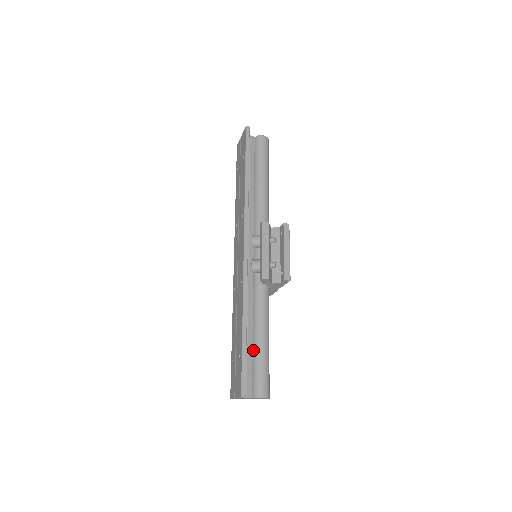
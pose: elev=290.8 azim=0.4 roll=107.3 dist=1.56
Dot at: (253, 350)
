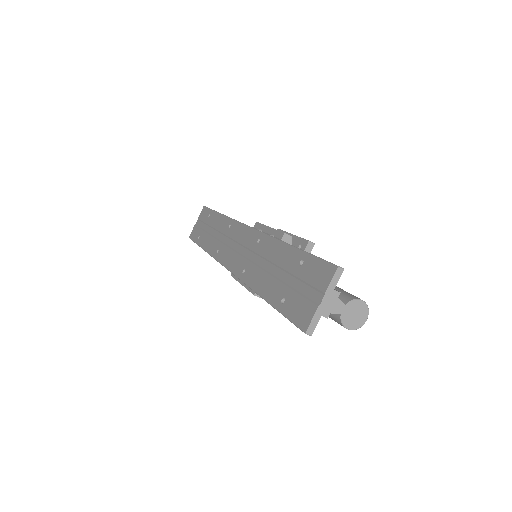
Dot at: occluded
